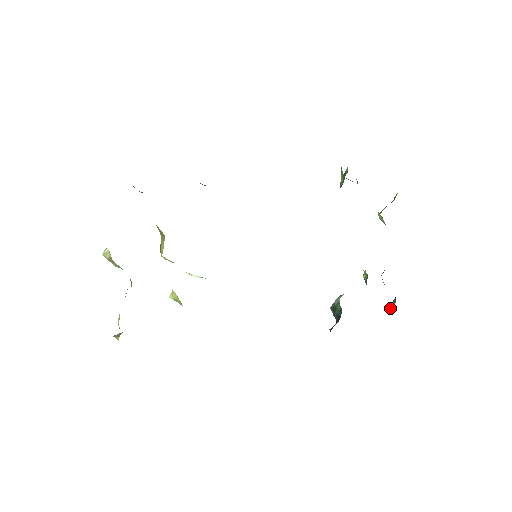
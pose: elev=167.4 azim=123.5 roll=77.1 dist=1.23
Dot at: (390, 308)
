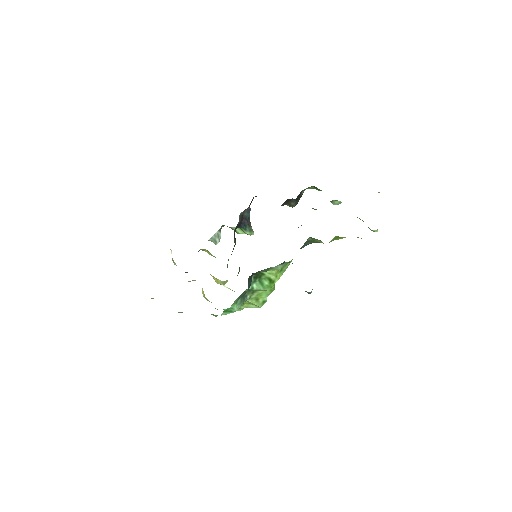
Dot at: occluded
